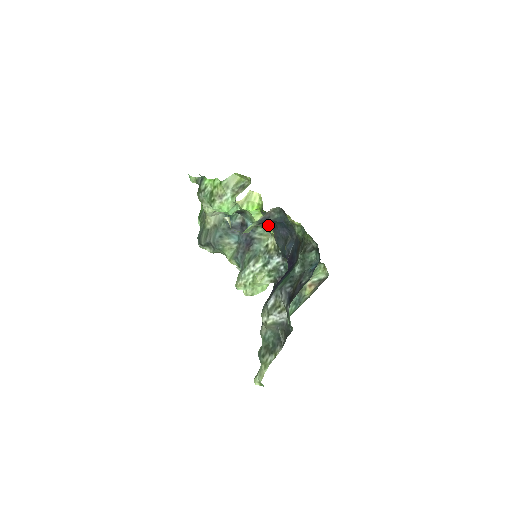
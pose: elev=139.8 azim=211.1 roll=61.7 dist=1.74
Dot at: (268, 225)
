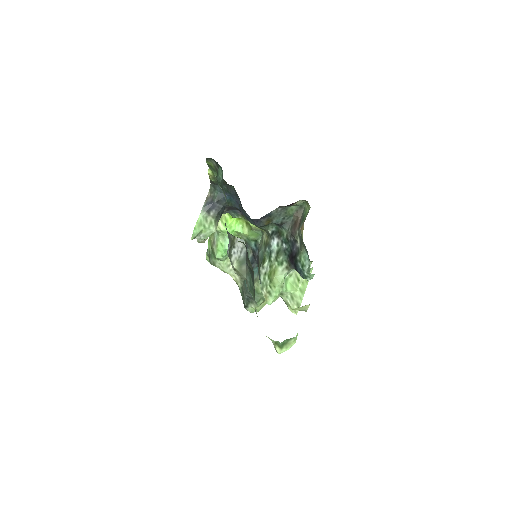
Dot at: occluded
